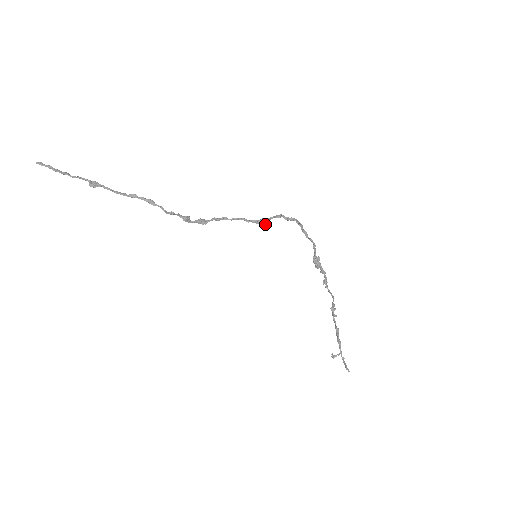
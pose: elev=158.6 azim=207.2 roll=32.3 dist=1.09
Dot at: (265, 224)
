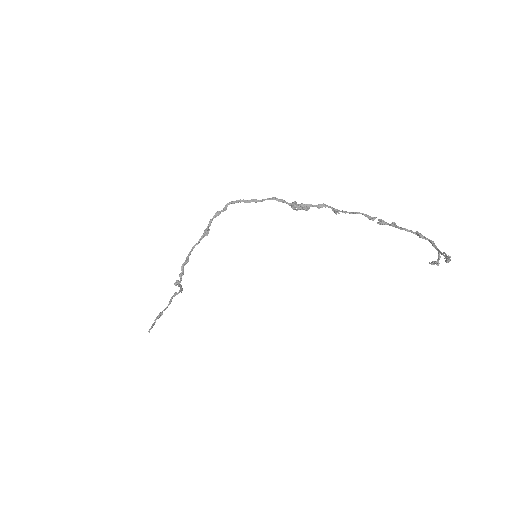
Dot at: (208, 231)
